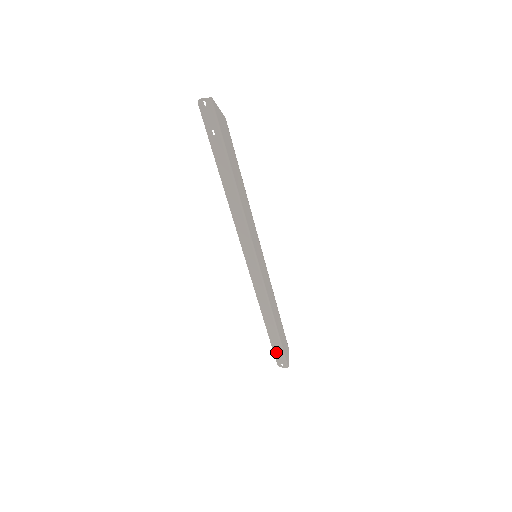
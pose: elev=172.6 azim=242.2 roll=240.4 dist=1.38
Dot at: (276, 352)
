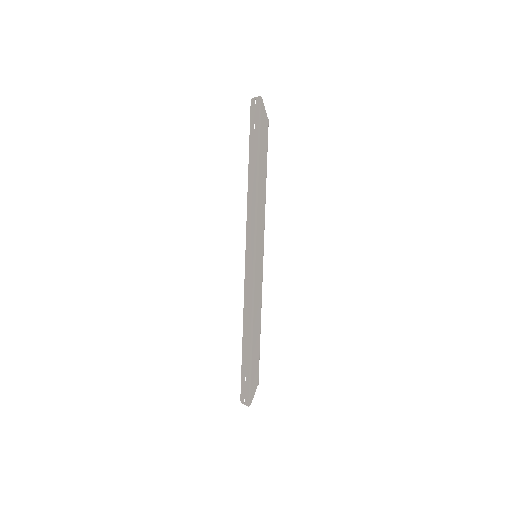
Dot at: (243, 380)
